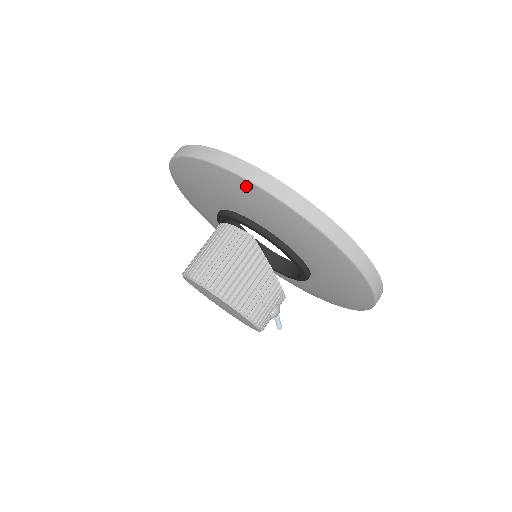
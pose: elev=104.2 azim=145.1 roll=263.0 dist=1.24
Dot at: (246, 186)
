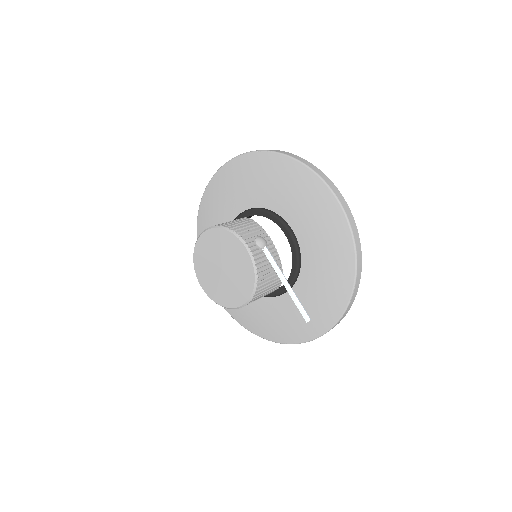
Dot at: (216, 181)
